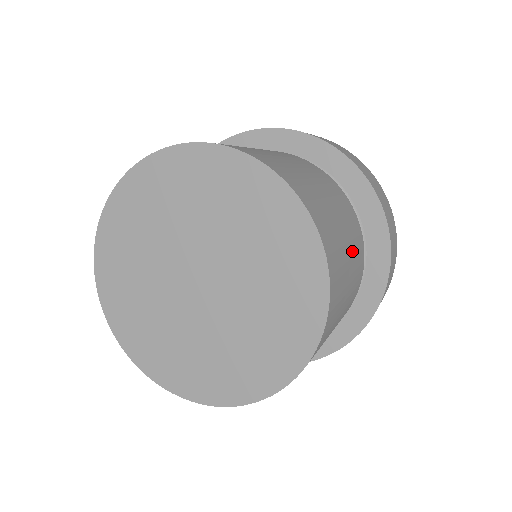
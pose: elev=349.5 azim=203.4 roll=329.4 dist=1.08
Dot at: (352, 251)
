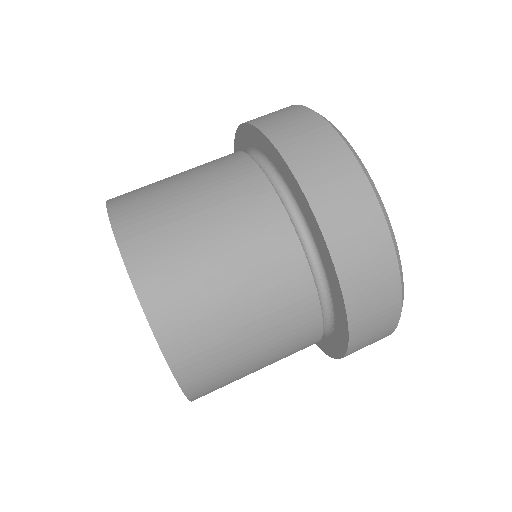
Dot at: occluded
